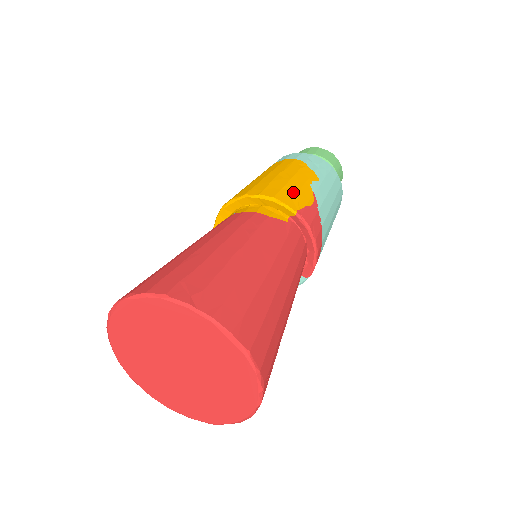
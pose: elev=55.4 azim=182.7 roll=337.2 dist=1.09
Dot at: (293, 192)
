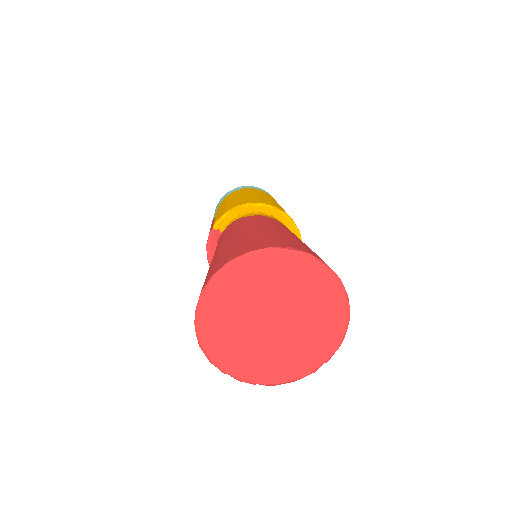
Dot at: occluded
